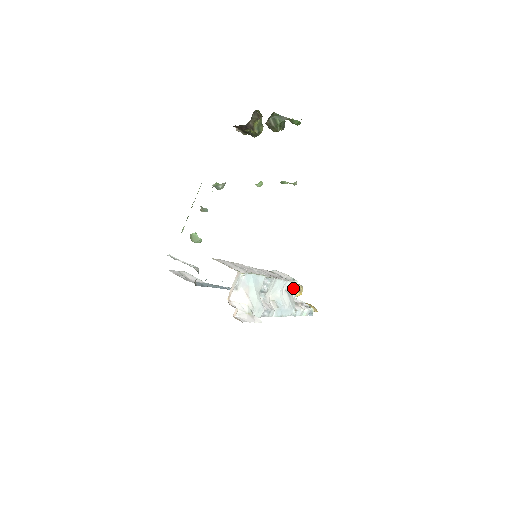
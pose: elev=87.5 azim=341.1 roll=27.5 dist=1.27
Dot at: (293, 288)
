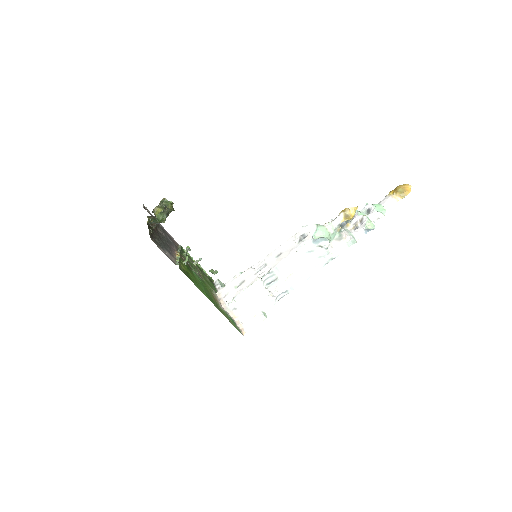
Dot at: (318, 240)
